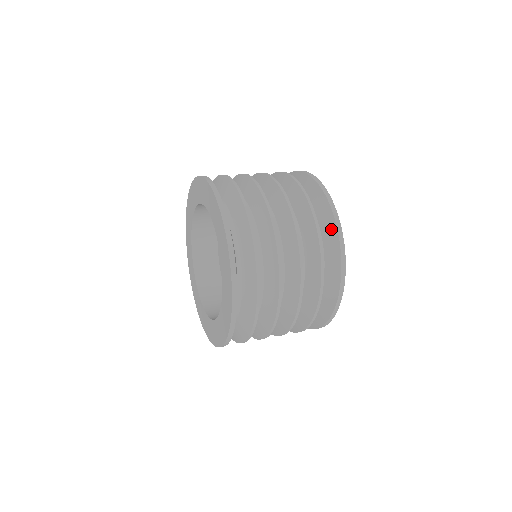
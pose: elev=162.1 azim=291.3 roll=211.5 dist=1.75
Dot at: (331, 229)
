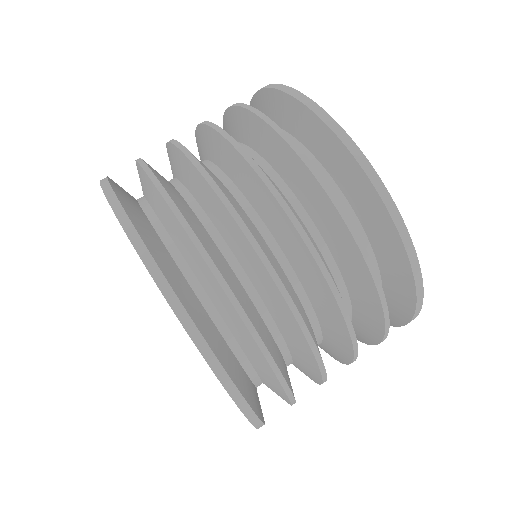
Dot at: (391, 320)
